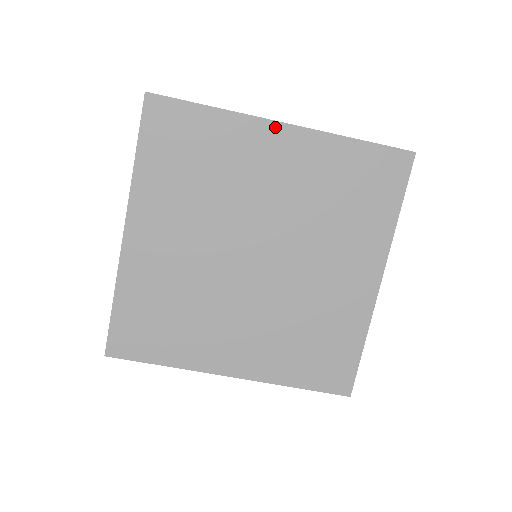
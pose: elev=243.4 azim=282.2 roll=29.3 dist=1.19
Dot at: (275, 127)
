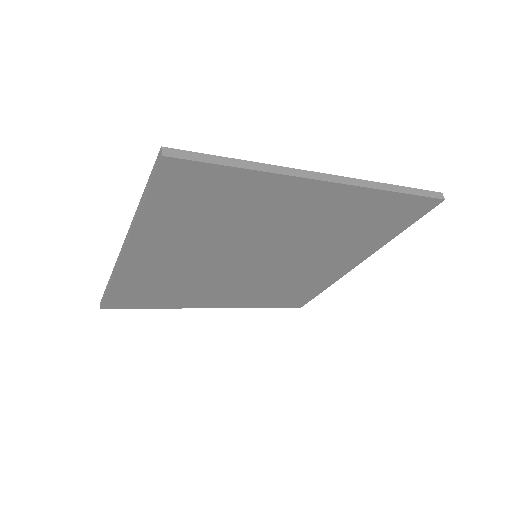
Dot at: (316, 185)
